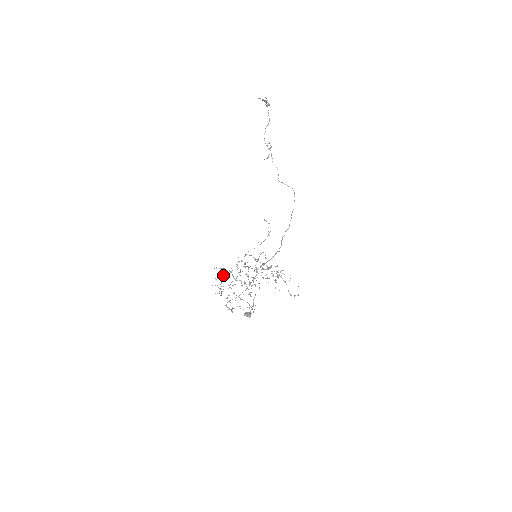
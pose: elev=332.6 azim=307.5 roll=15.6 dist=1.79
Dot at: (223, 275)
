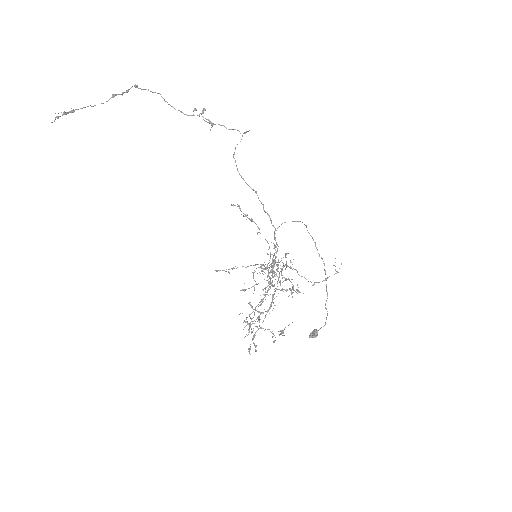
Dot at: (273, 294)
